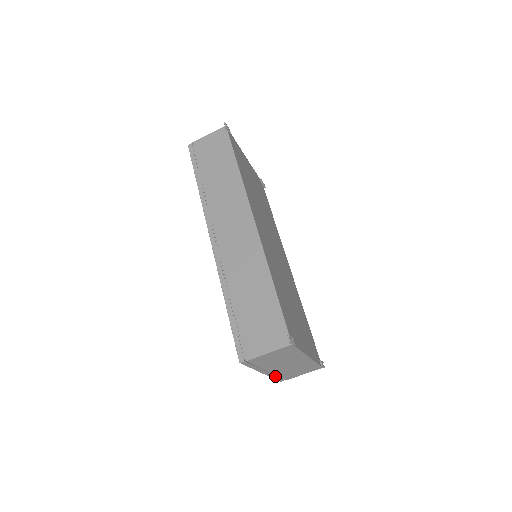
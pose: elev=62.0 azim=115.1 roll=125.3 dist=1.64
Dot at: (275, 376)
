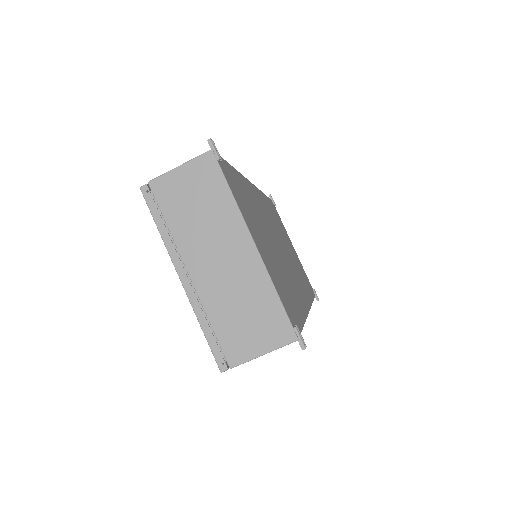
Dot at: (206, 320)
